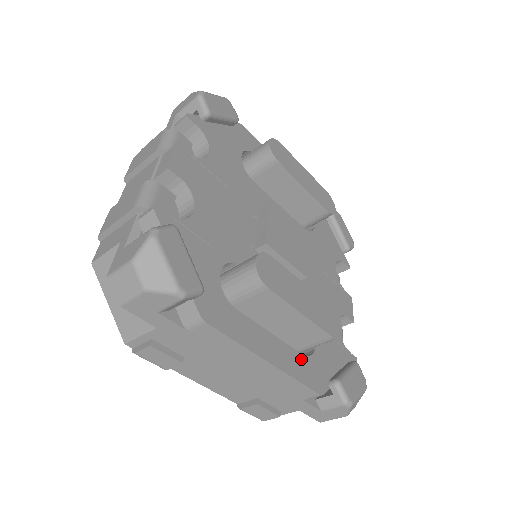
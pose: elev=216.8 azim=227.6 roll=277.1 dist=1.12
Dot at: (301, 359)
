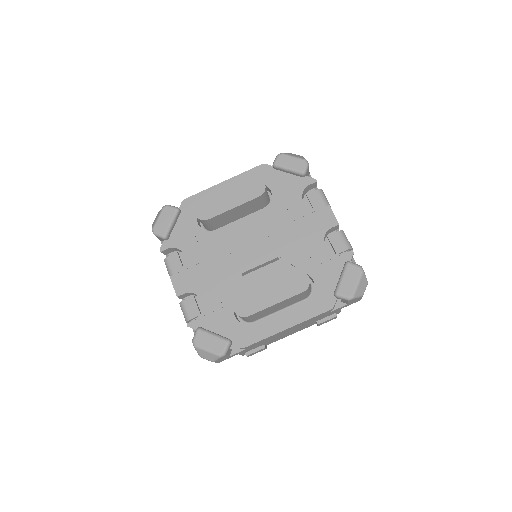
Dot at: (307, 303)
